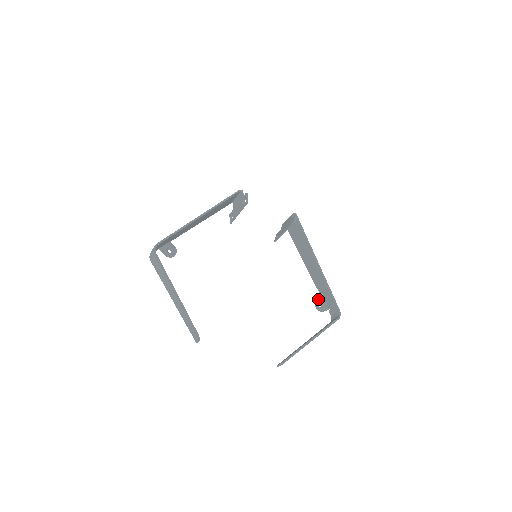
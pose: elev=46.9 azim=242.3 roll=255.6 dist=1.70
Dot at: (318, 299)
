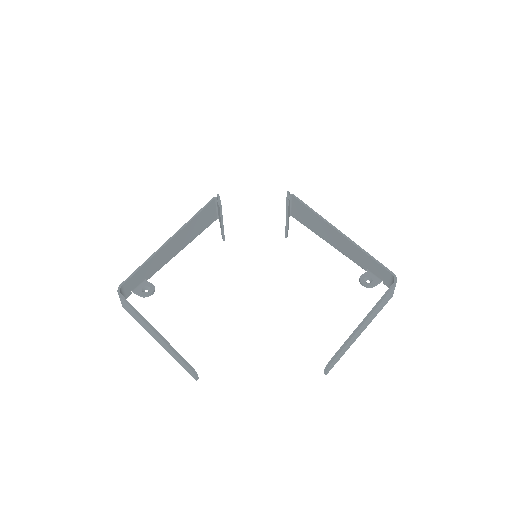
Dot at: occluded
